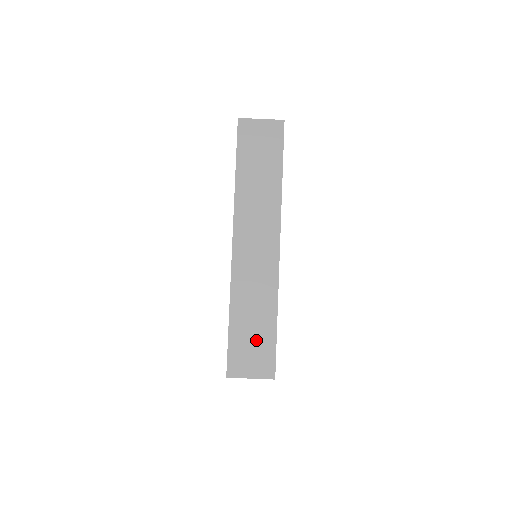
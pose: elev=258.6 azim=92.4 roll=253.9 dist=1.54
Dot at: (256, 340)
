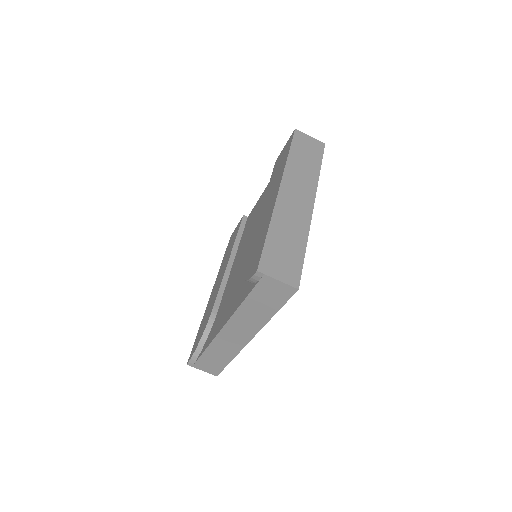
Dot at: (287, 255)
